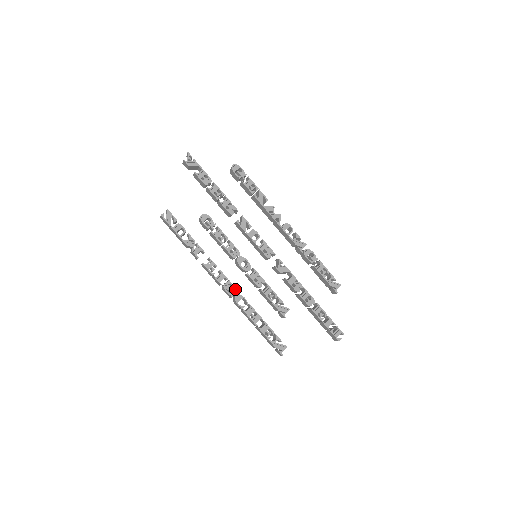
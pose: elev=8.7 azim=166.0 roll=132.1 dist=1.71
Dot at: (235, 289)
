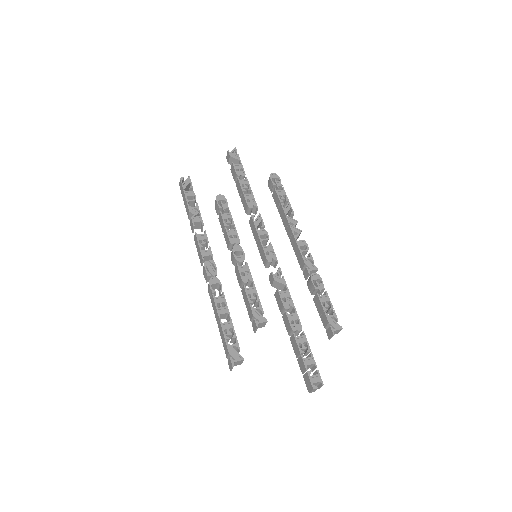
Dot at: (215, 270)
